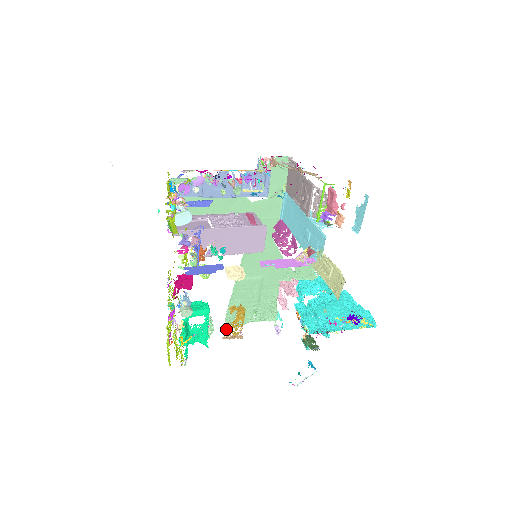
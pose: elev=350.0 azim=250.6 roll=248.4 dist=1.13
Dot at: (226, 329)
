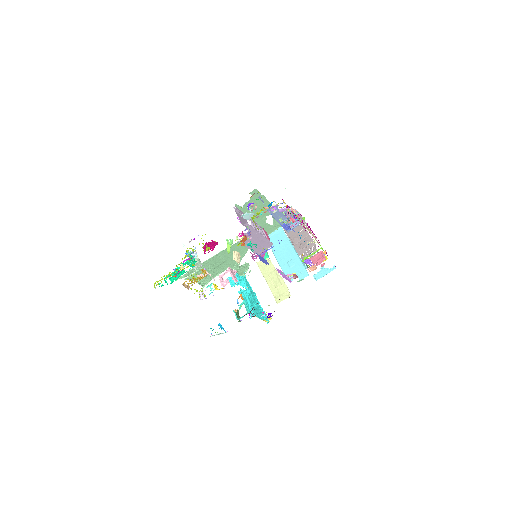
Dot at: (180, 278)
